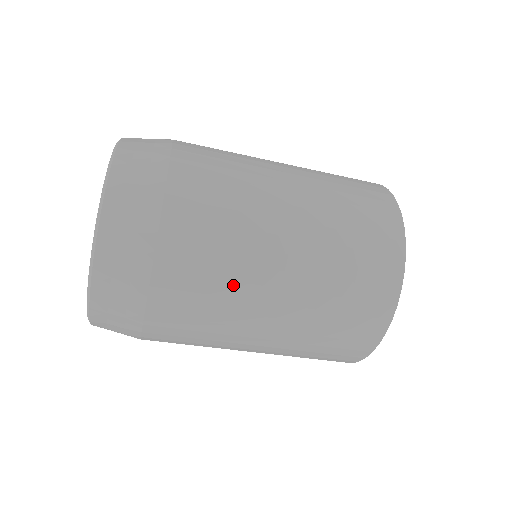
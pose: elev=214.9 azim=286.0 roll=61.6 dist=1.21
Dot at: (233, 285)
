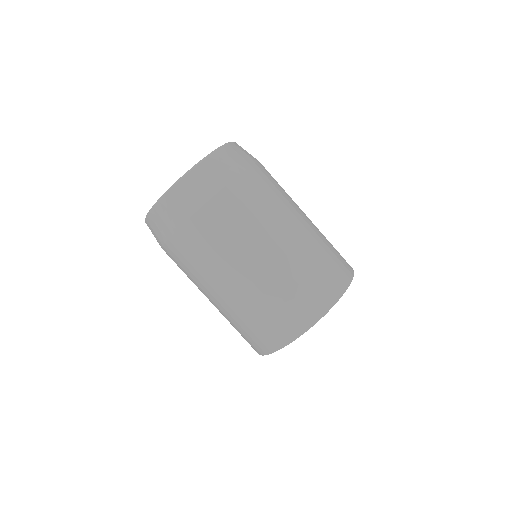
Dot at: (264, 218)
